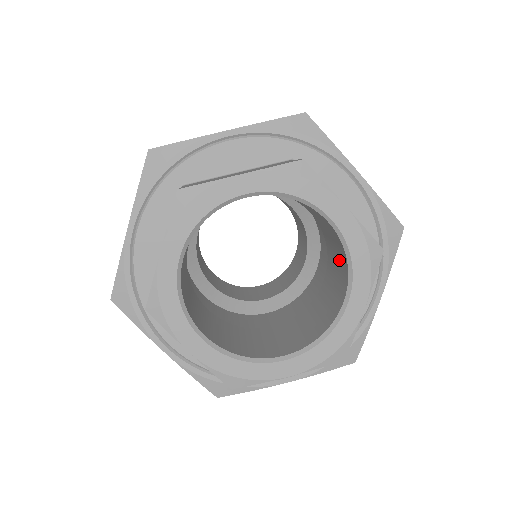
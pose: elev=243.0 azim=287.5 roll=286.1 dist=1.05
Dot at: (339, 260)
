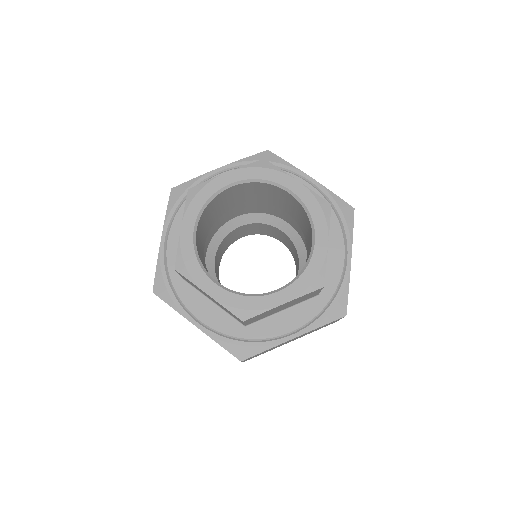
Dot at: (307, 226)
